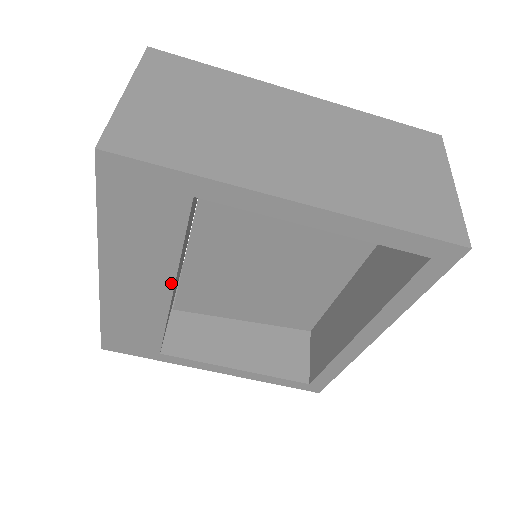
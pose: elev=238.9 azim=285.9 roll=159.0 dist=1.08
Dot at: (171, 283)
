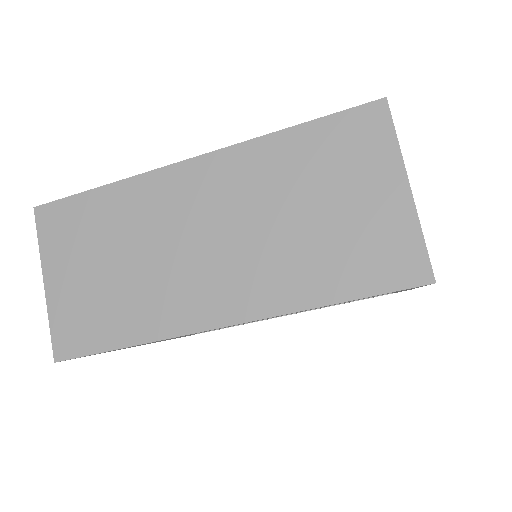
Dot at: occluded
